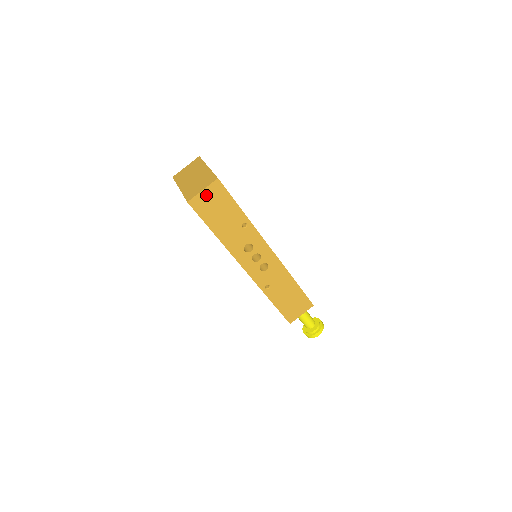
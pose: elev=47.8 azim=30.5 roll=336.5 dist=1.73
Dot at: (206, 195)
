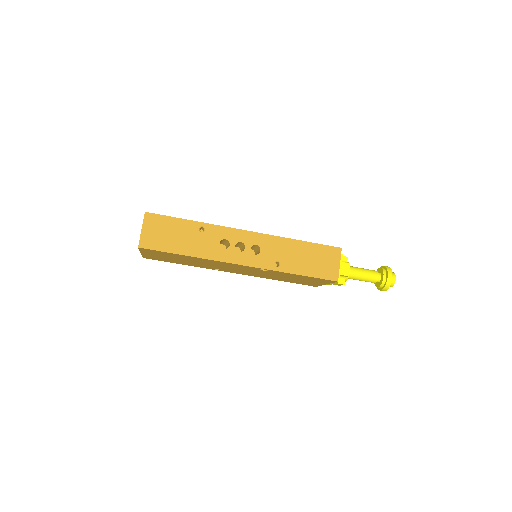
Dot at: (148, 231)
